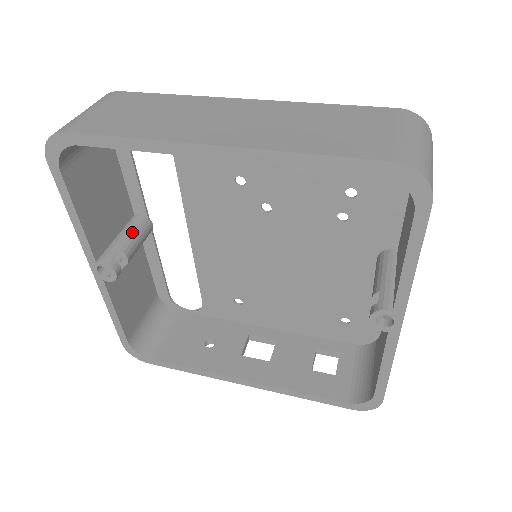
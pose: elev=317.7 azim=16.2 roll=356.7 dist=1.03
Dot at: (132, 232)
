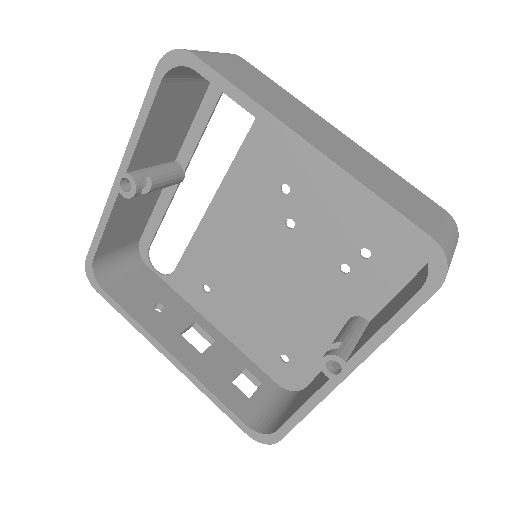
Dot at: (167, 172)
